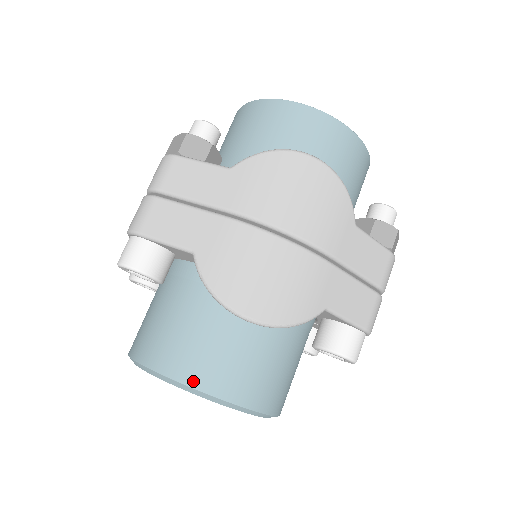
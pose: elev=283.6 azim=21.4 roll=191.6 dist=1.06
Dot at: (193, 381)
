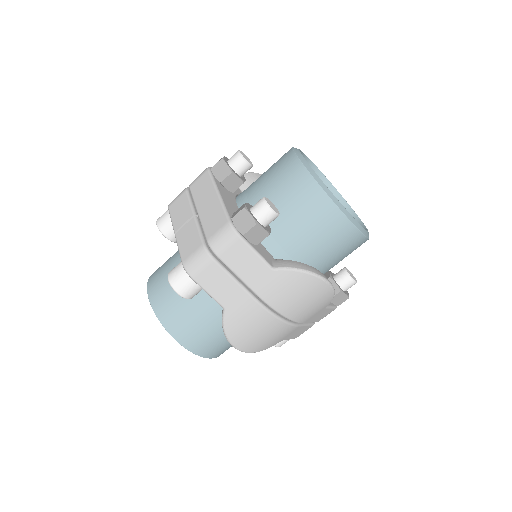
Dot at: (191, 348)
